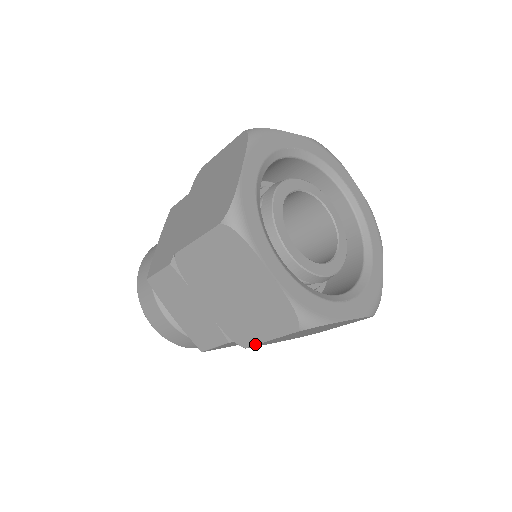
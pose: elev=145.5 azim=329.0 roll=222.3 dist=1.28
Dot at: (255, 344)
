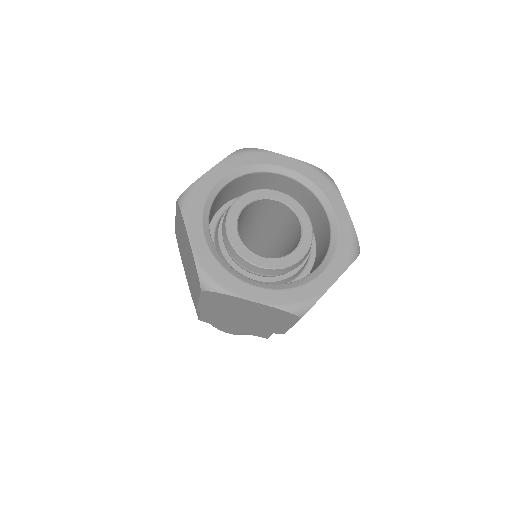
Dot at: (197, 305)
